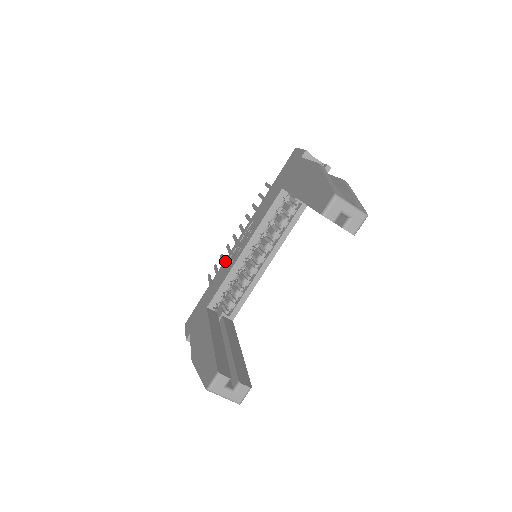
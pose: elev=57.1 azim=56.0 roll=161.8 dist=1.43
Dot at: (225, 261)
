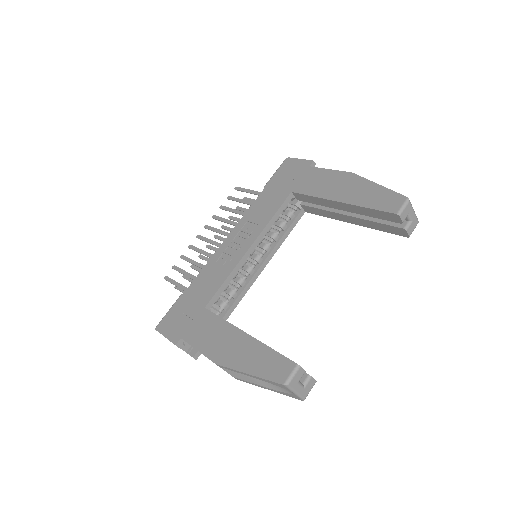
Dot at: (212, 260)
